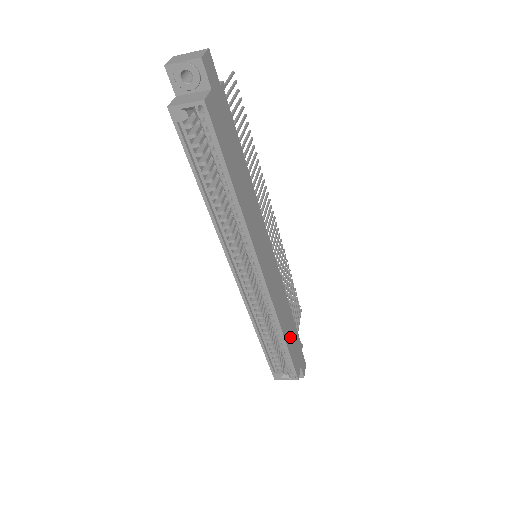
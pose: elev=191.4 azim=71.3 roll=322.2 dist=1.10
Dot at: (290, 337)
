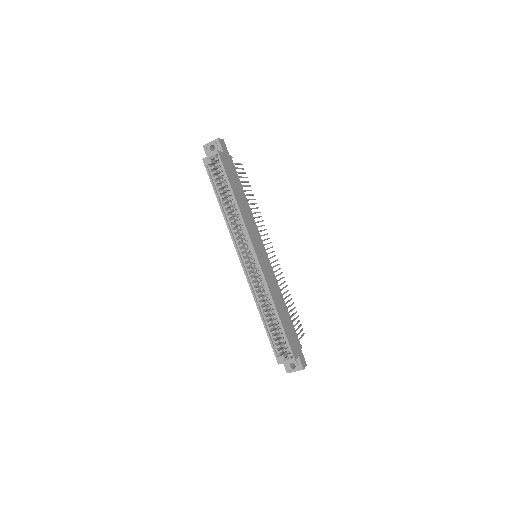
Dot at: (285, 321)
